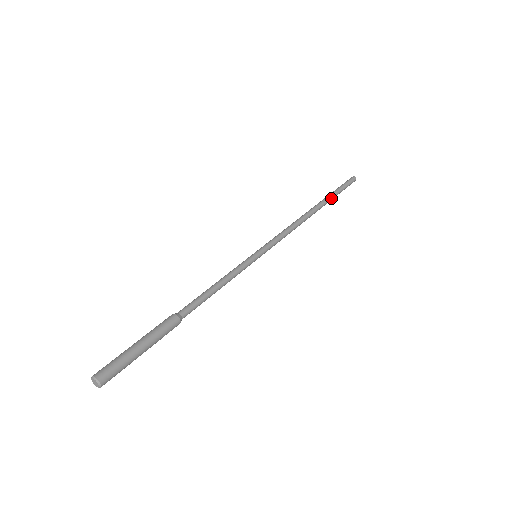
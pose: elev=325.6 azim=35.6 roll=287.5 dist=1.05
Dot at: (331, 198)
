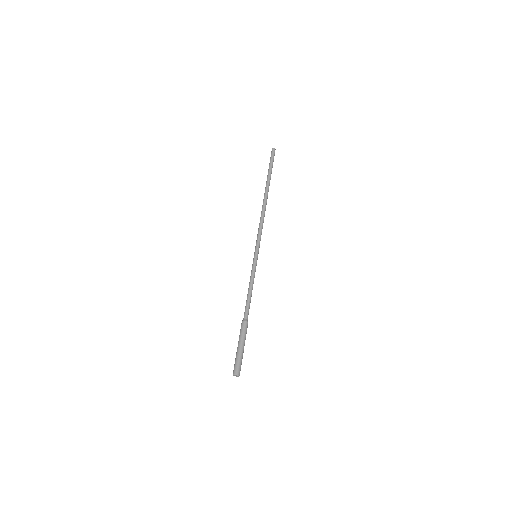
Dot at: (269, 179)
